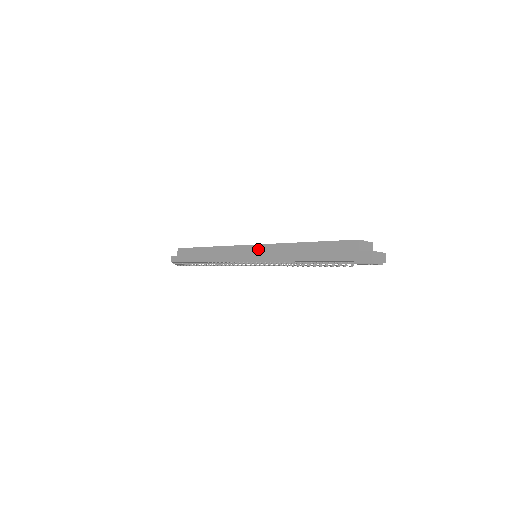
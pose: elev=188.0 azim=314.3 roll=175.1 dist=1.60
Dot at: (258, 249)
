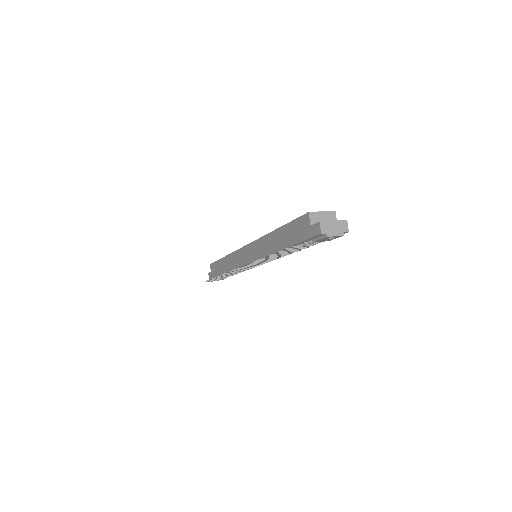
Dot at: (250, 248)
